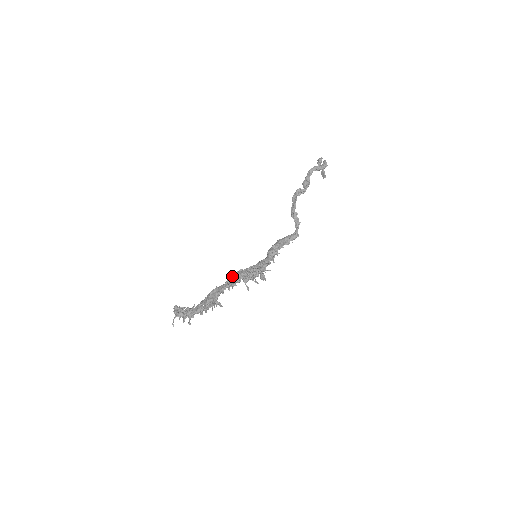
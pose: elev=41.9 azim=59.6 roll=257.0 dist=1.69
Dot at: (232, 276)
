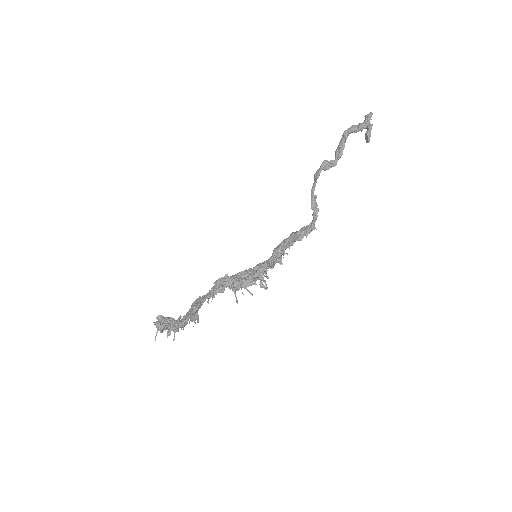
Dot at: occluded
